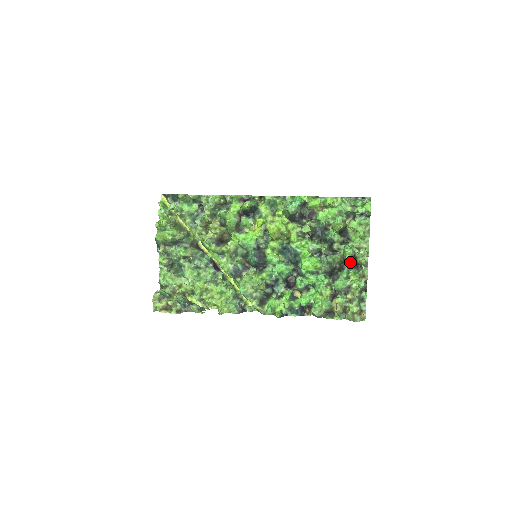
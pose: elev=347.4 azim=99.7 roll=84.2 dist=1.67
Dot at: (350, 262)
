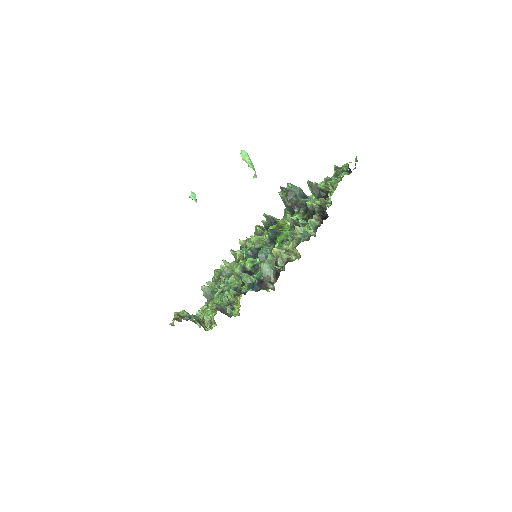
Dot at: occluded
